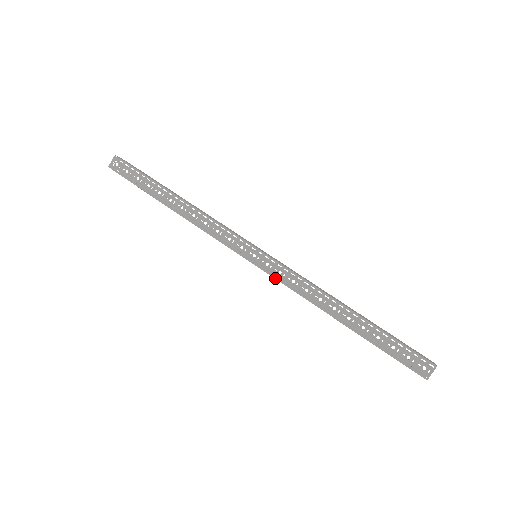
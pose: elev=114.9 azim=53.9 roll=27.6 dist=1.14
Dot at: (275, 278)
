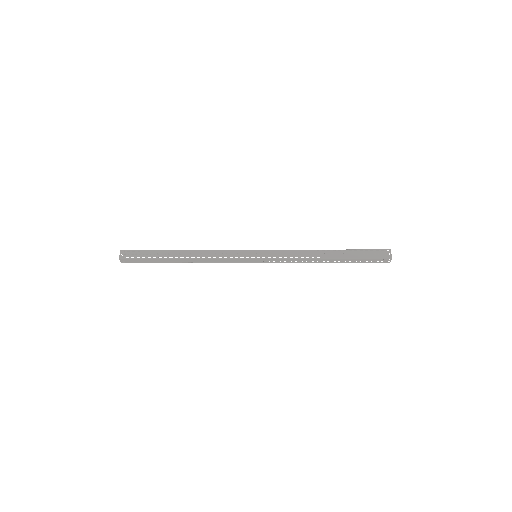
Dot at: (277, 258)
